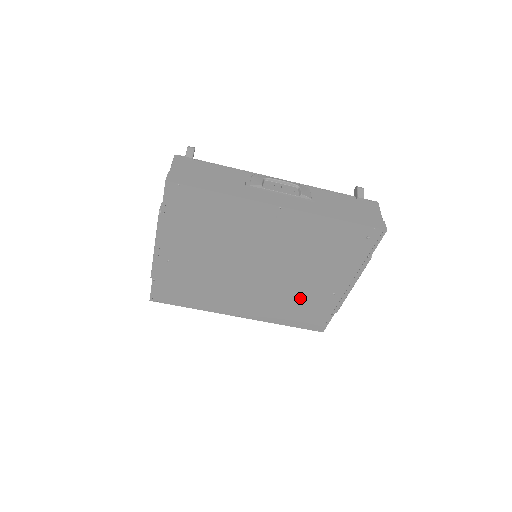
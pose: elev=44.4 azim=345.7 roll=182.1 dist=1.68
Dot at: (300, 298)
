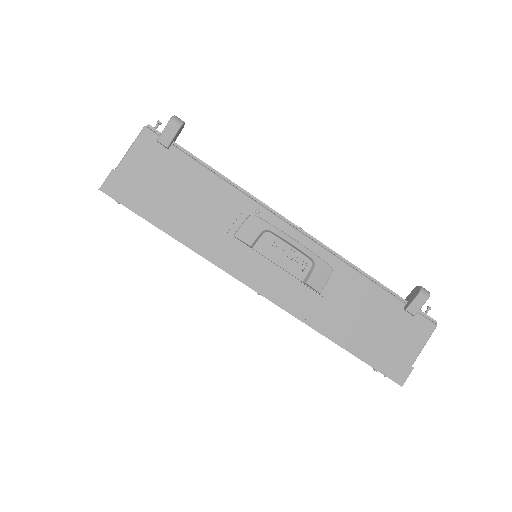
Dot at: occluded
